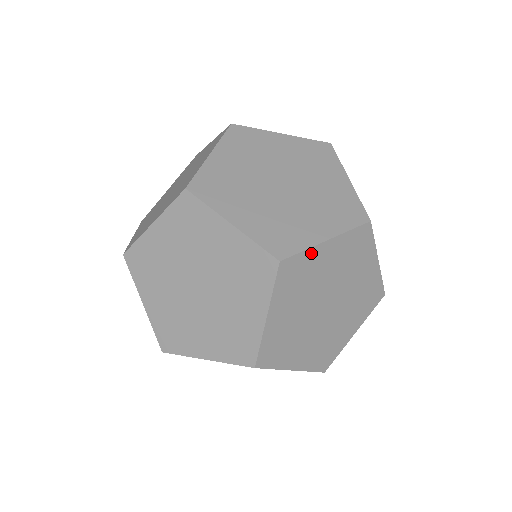
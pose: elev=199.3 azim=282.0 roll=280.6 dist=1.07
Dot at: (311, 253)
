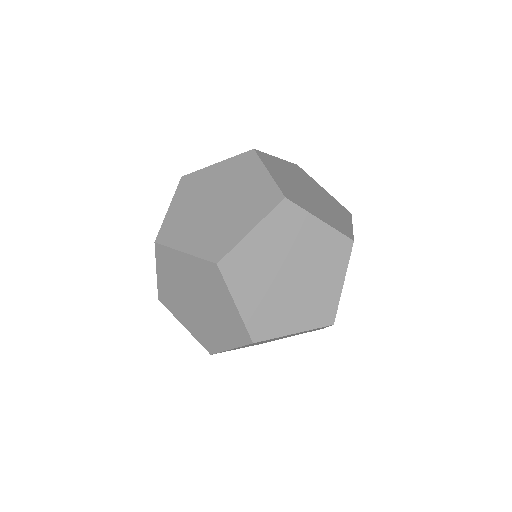
Dot at: (242, 246)
